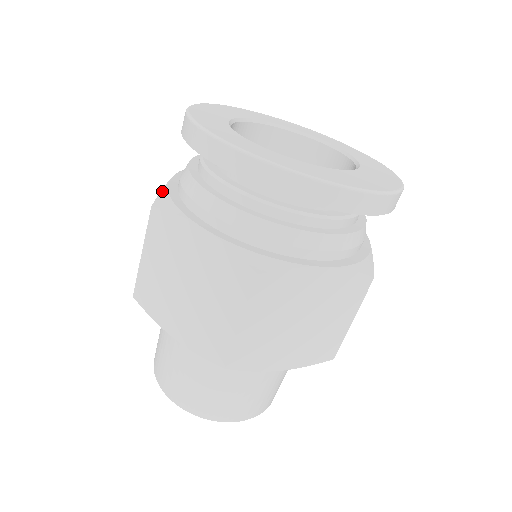
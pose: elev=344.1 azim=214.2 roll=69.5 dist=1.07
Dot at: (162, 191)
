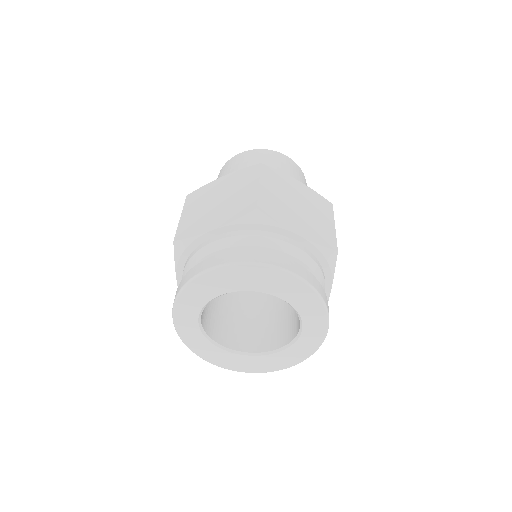
Dot at: (189, 239)
